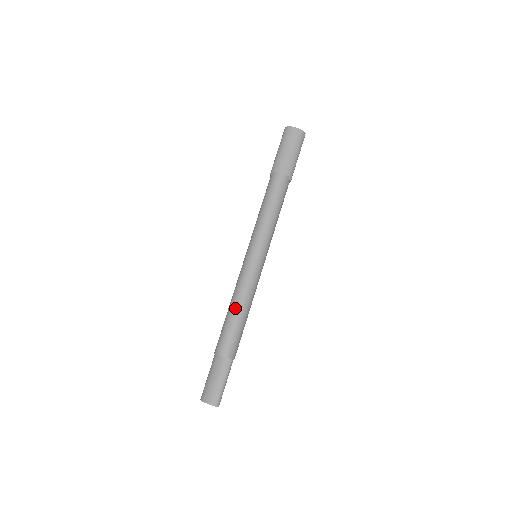
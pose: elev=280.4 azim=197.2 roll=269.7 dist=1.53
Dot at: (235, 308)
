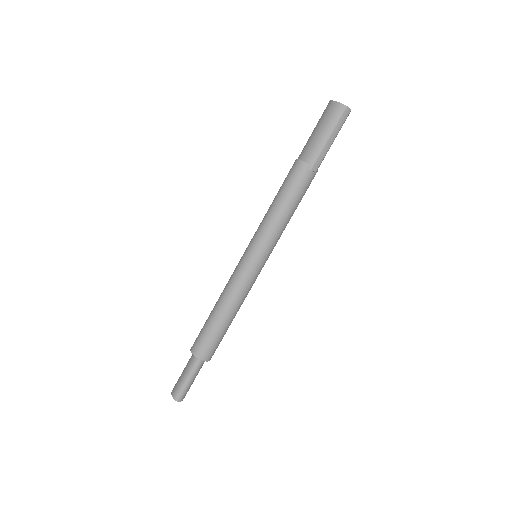
Dot at: (215, 306)
